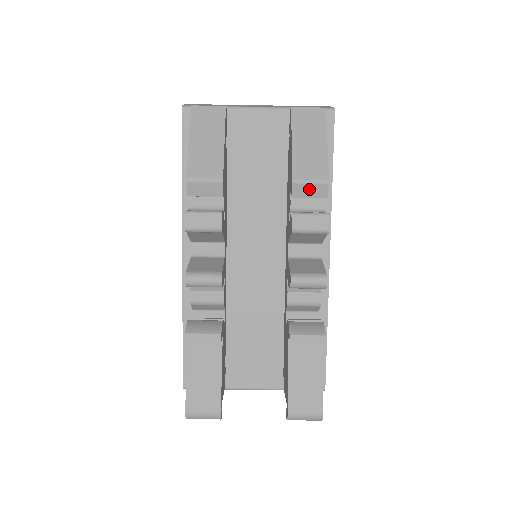
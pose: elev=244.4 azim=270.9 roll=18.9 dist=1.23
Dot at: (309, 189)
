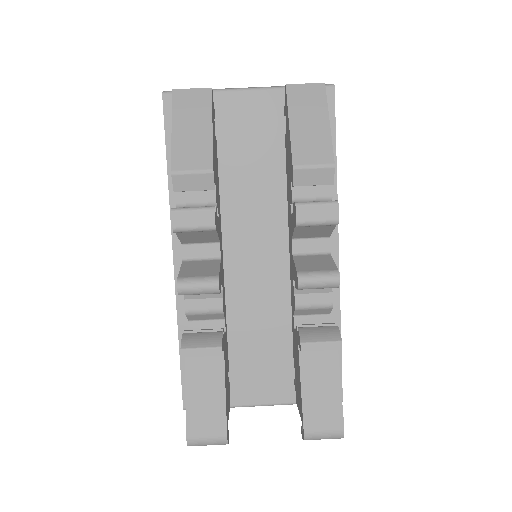
Dot at: (312, 175)
